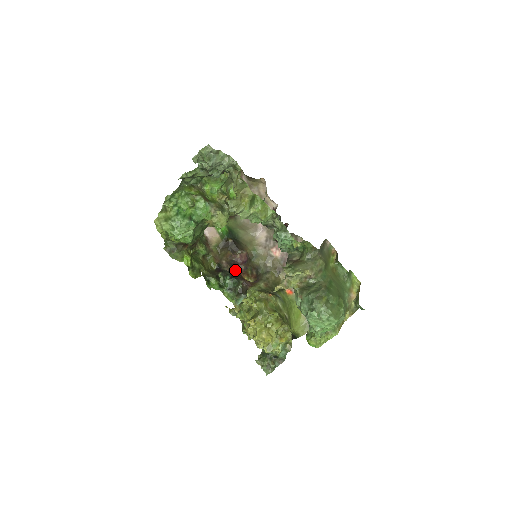
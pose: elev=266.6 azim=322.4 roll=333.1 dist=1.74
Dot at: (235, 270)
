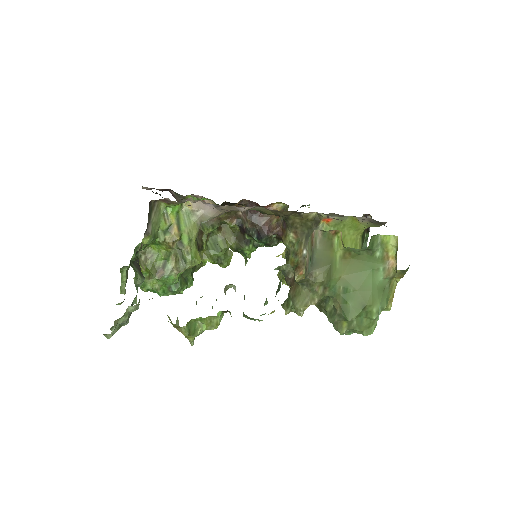
Dot at: (257, 217)
